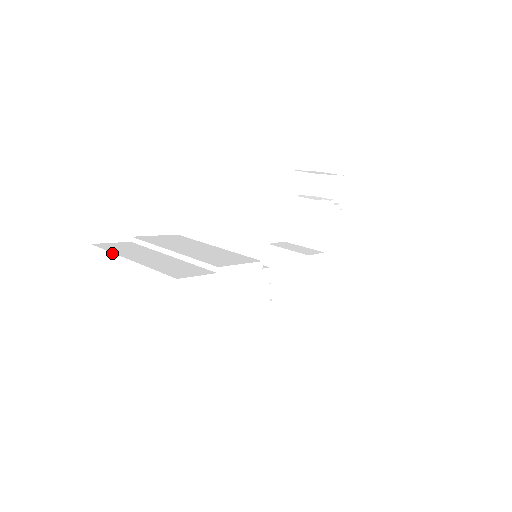
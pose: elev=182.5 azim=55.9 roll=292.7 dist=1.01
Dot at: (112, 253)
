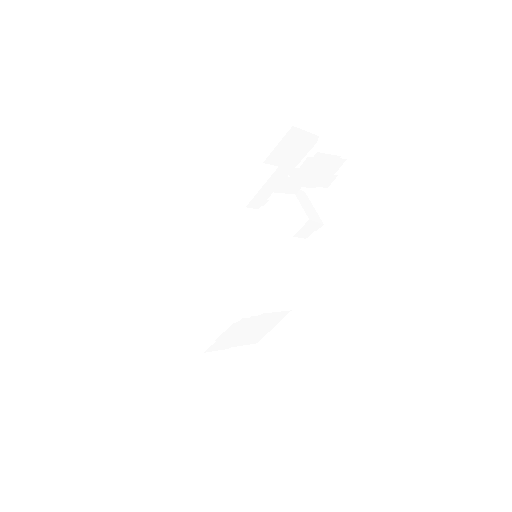
Dot at: (189, 312)
